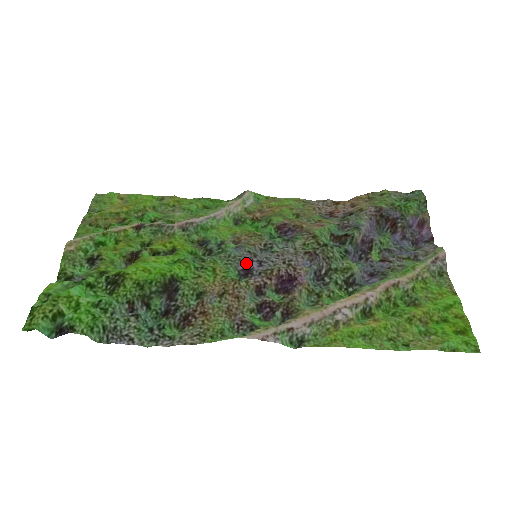
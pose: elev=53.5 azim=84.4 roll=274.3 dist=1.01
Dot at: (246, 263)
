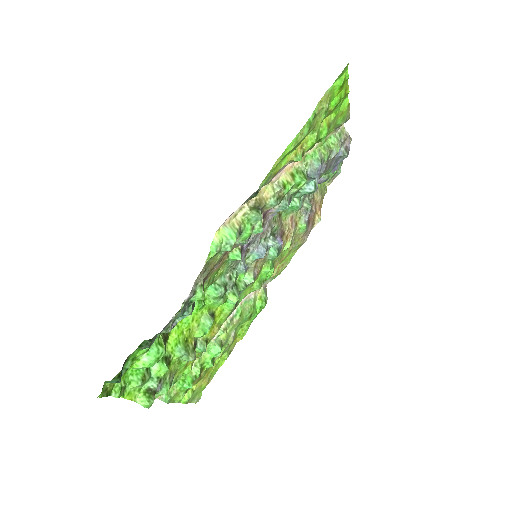
Dot at: (241, 255)
